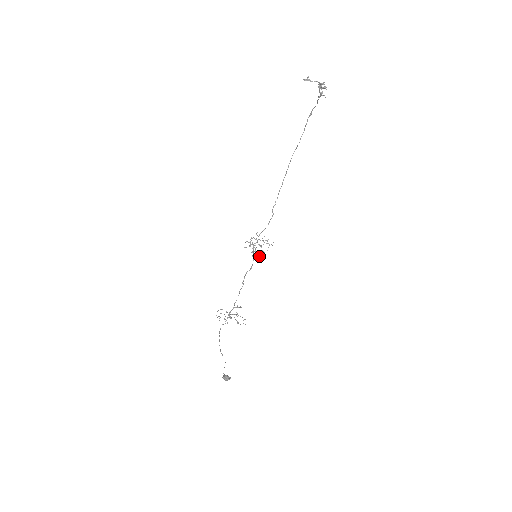
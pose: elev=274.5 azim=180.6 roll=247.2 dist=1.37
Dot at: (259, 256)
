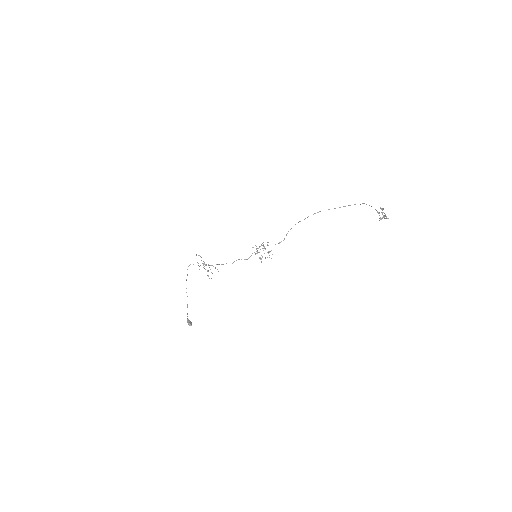
Dot at: occluded
